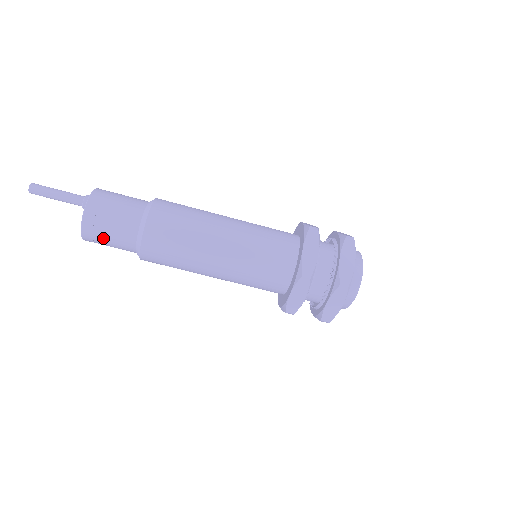
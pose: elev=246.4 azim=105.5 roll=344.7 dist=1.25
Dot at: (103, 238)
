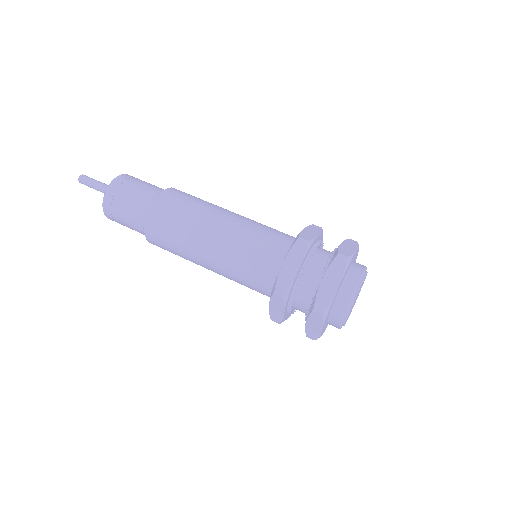
Dot at: (121, 200)
